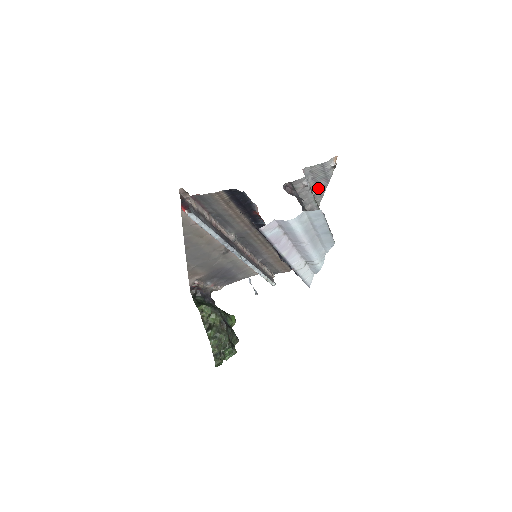
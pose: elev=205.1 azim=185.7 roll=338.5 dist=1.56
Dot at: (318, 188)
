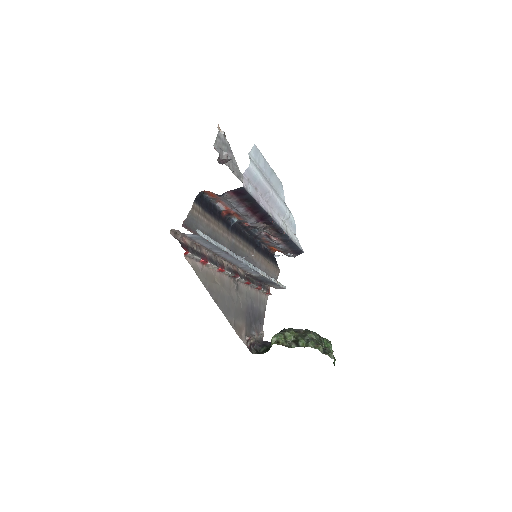
Dot at: occluded
